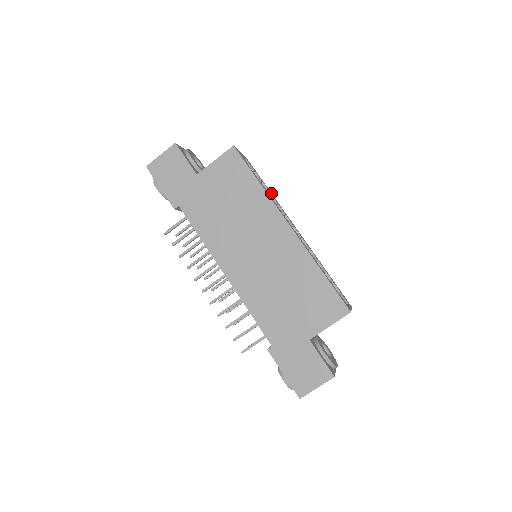
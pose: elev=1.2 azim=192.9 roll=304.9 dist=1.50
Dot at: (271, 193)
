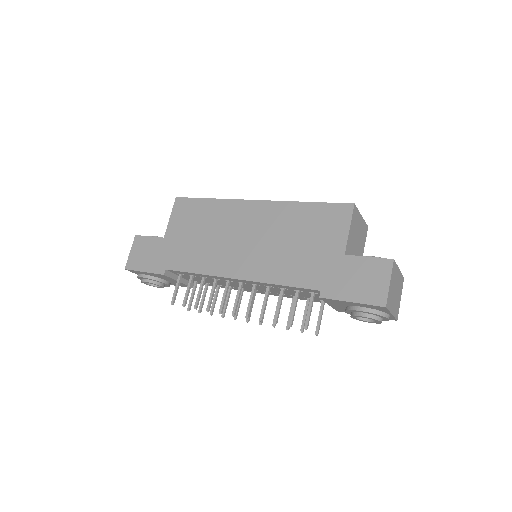
Dot at: occluded
